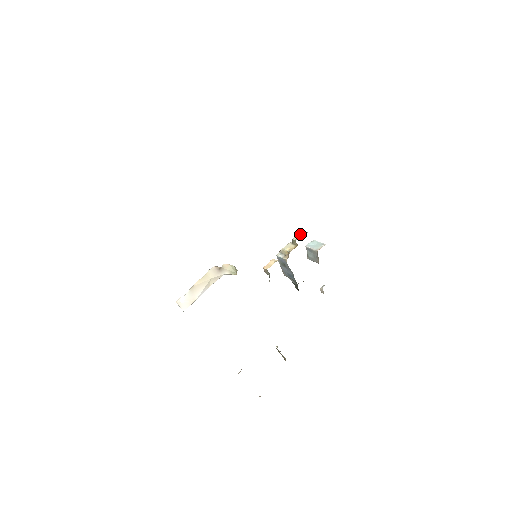
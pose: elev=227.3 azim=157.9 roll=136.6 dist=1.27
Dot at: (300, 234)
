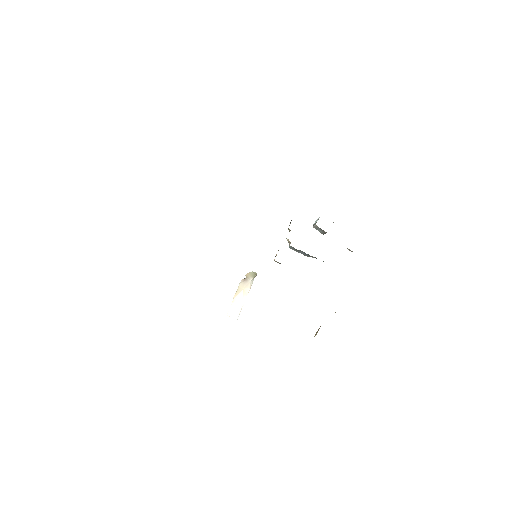
Dot at: (290, 222)
